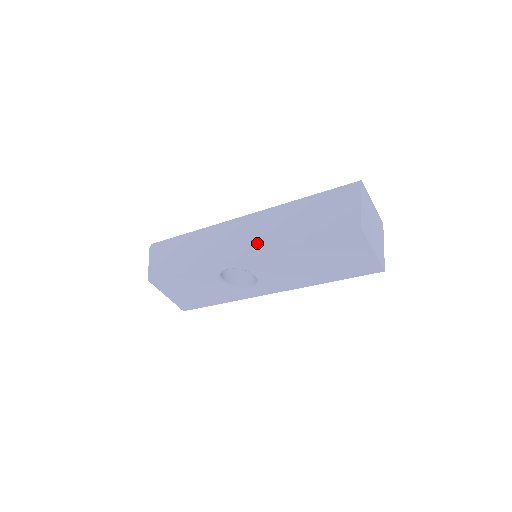
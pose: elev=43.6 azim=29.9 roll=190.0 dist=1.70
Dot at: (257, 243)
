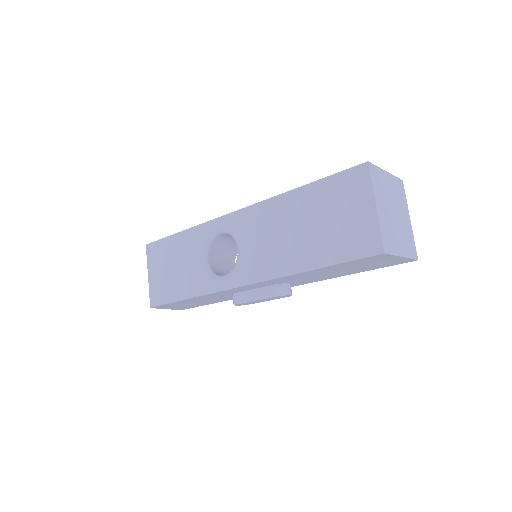
Dot at: occluded
